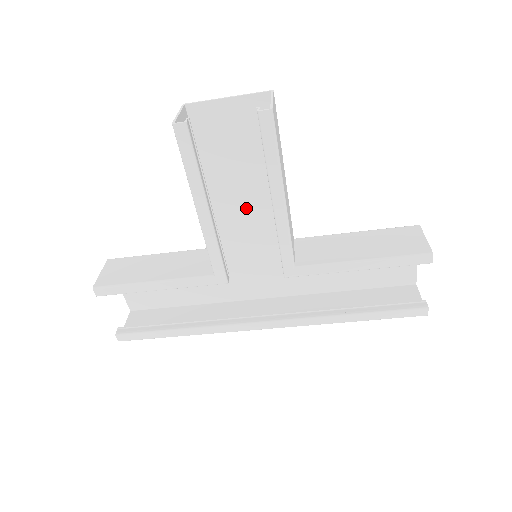
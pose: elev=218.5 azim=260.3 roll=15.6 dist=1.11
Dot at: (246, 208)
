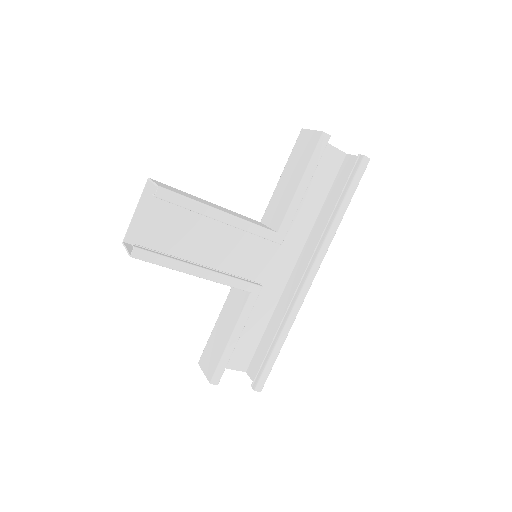
Dot at: (218, 243)
